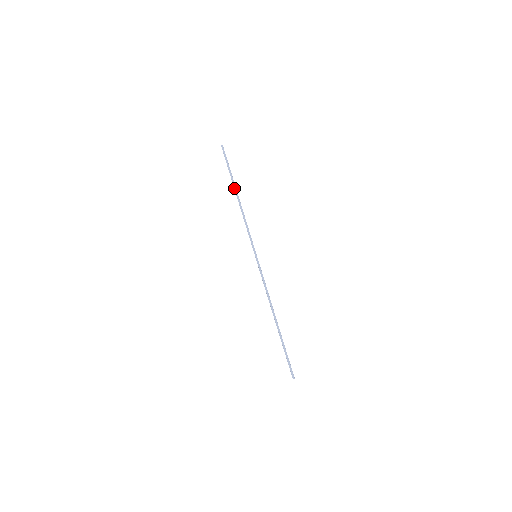
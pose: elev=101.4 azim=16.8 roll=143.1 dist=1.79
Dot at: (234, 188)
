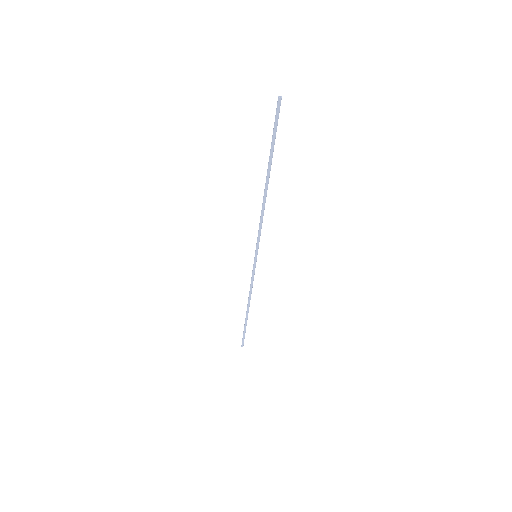
Dot at: (267, 174)
